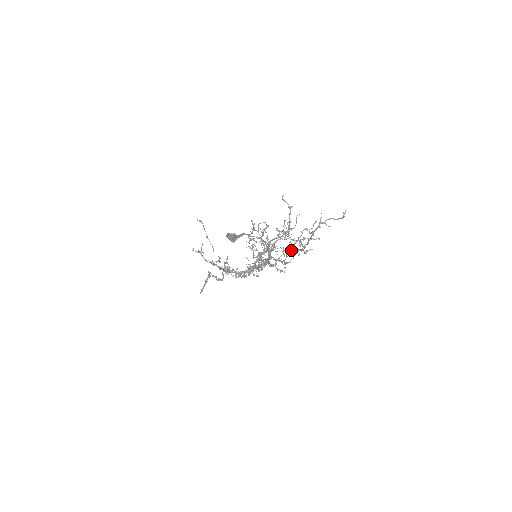
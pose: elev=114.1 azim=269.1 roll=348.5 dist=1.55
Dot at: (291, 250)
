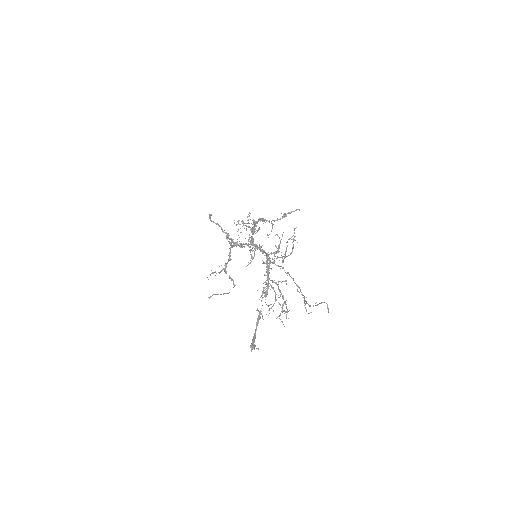
Dot at: occluded
